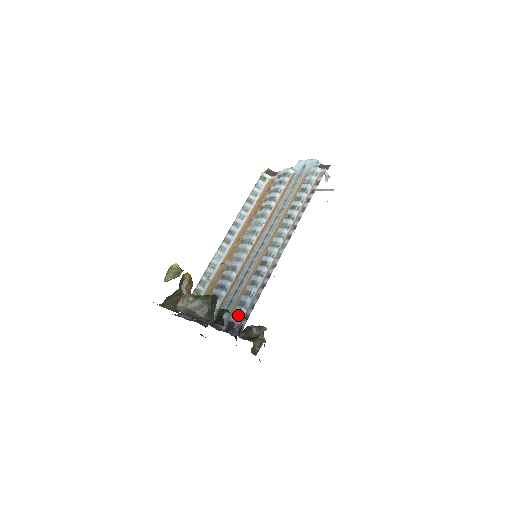
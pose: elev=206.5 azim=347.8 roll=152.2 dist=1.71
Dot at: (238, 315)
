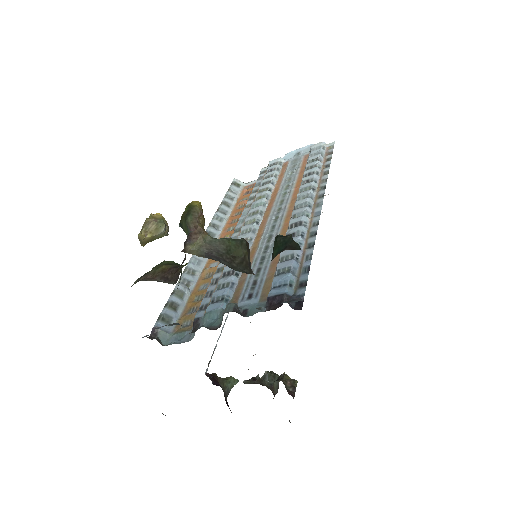
Dot at: (285, 284)
